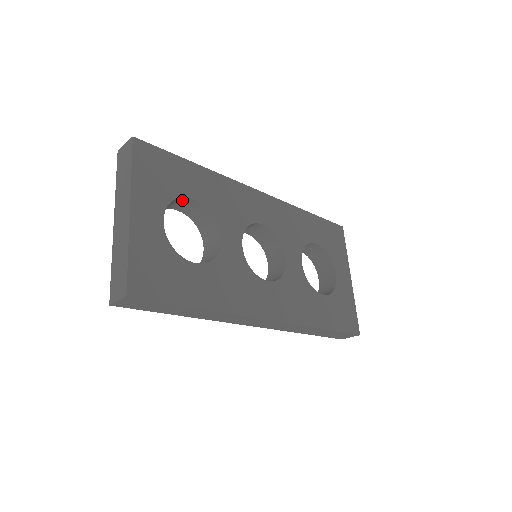
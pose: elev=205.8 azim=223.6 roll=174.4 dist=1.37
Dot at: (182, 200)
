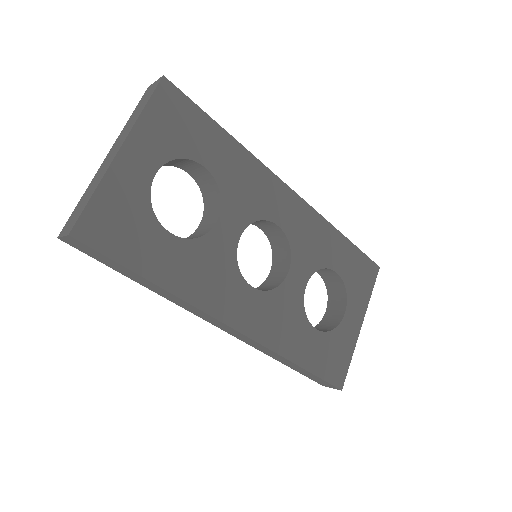
Dot at: (192, 163)
